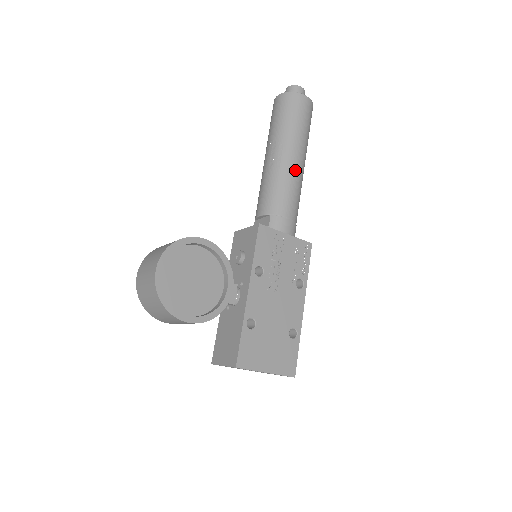
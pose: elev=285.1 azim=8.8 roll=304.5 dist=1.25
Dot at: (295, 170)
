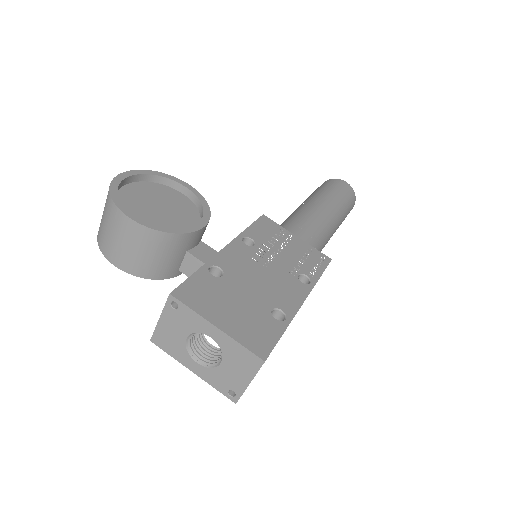
Dot at: (322, 209)
